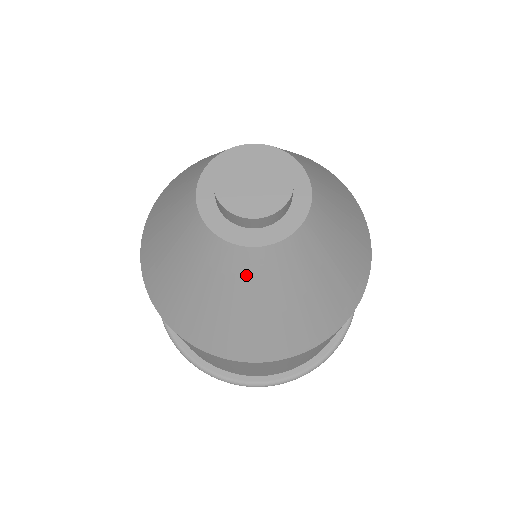
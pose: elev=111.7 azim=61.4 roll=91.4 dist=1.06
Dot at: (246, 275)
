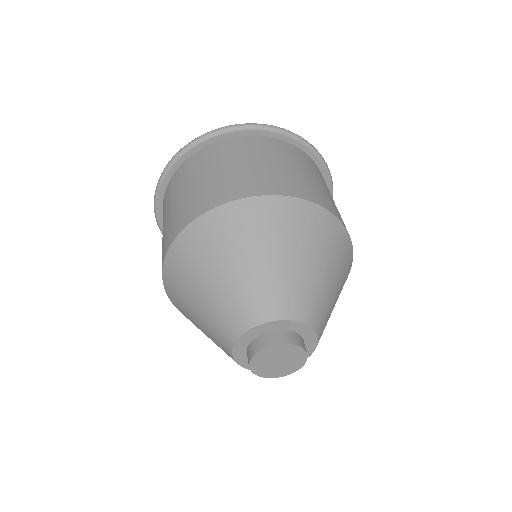
Dot at: occluded
